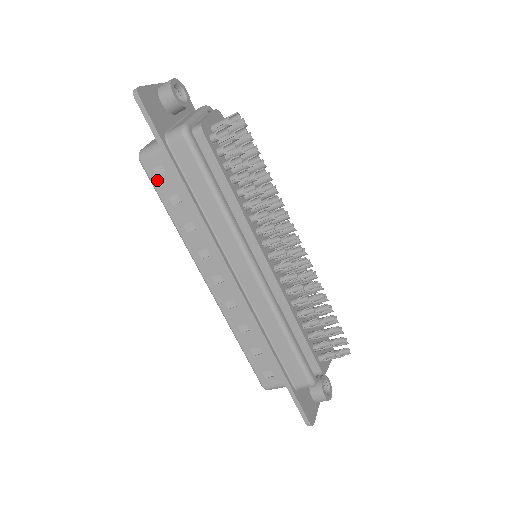
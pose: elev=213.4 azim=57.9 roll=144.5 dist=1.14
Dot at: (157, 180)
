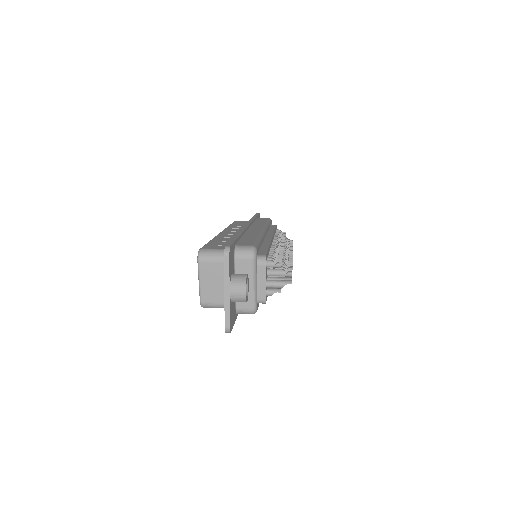
Dot at: occluded
